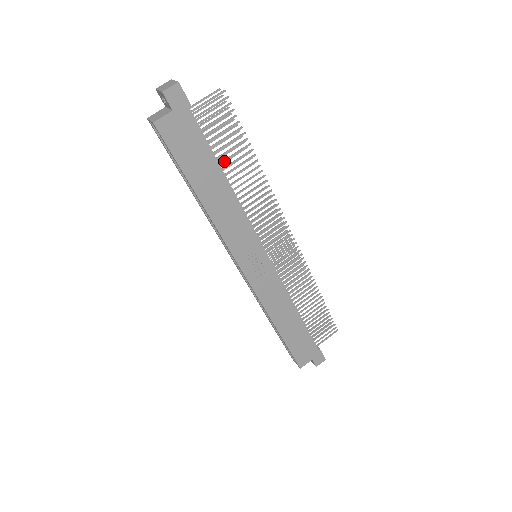
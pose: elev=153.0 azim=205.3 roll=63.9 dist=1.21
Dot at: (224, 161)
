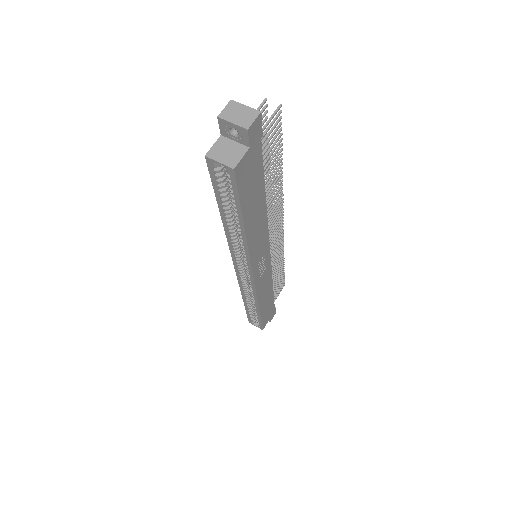
Dot at: occluded
